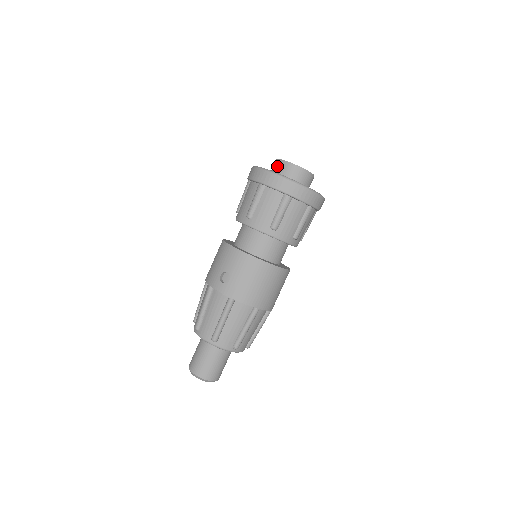
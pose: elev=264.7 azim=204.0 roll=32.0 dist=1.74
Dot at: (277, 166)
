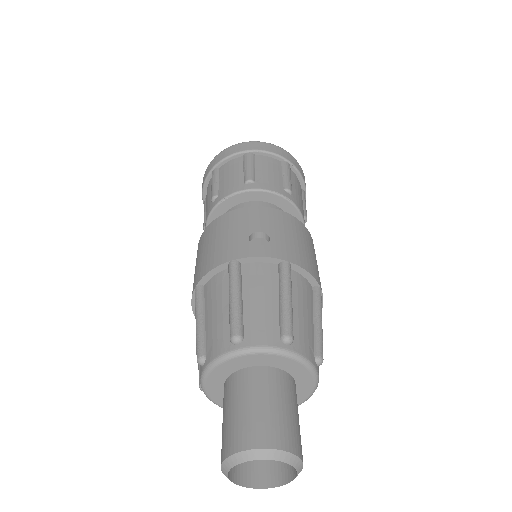
Dot at: occluded
